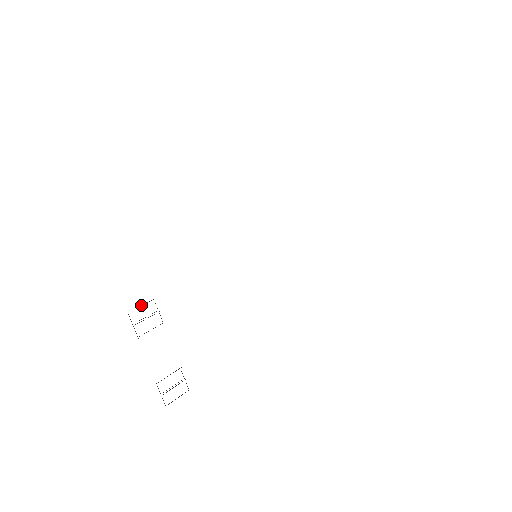
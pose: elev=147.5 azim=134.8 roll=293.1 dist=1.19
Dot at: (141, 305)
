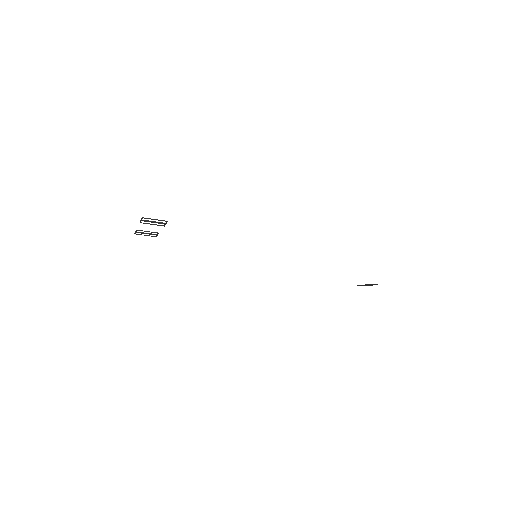
Dot at: occluded
